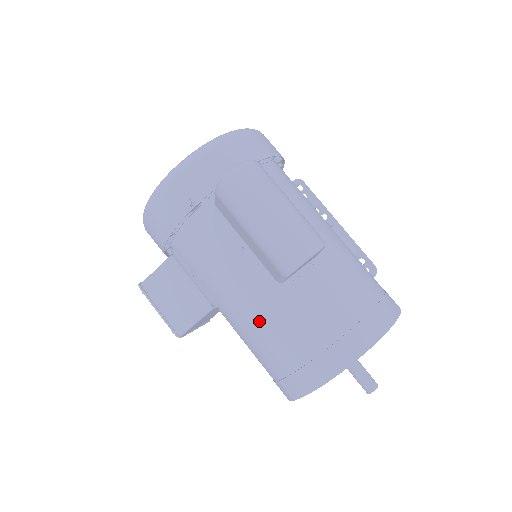
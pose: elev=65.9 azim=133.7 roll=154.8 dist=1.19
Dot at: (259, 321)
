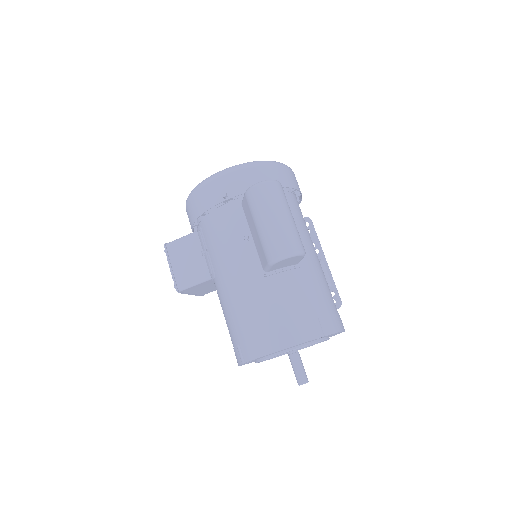
Dot at: (240, 295)
